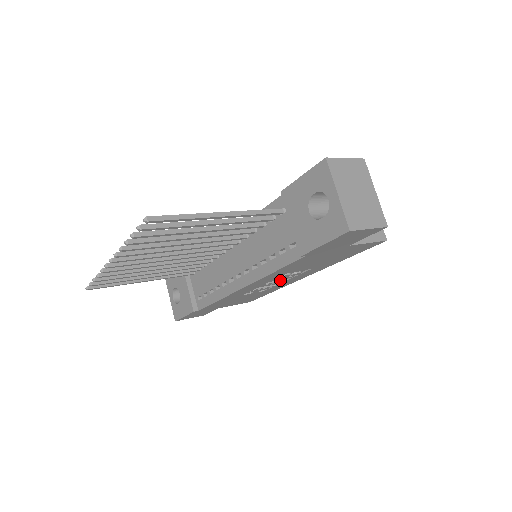
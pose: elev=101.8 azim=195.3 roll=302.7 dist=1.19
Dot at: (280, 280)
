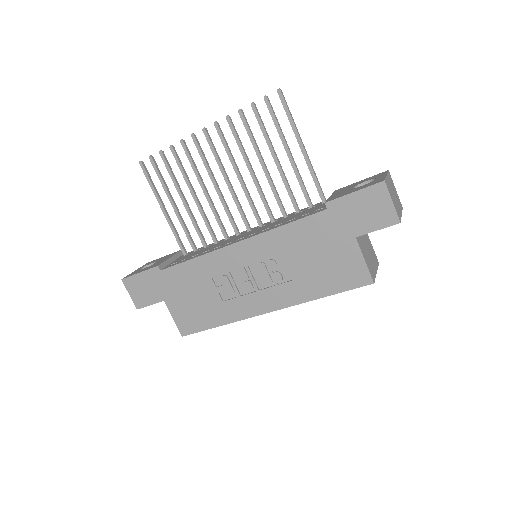
Dot at: (256, 282)
